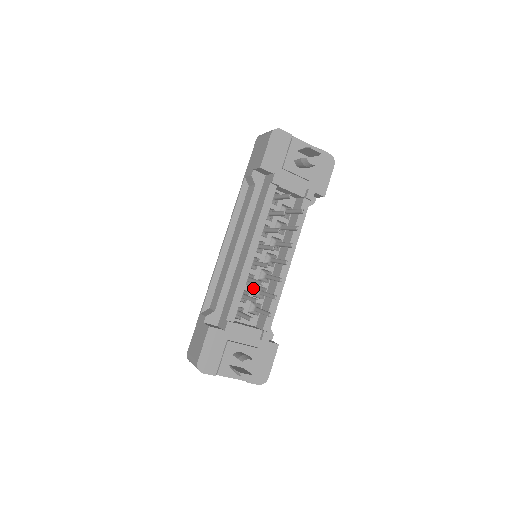
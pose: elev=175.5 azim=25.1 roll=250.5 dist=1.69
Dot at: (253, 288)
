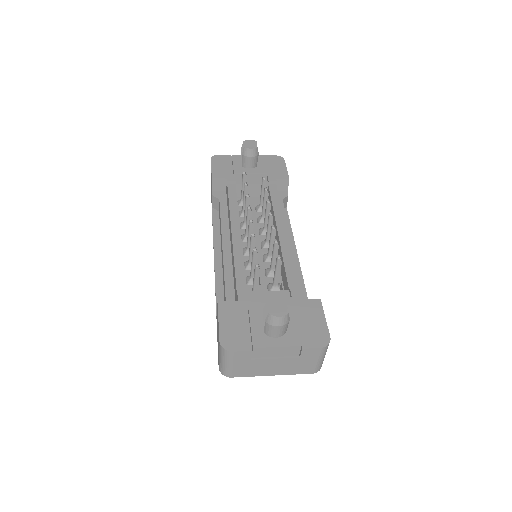
Dot at: (262, 270)
